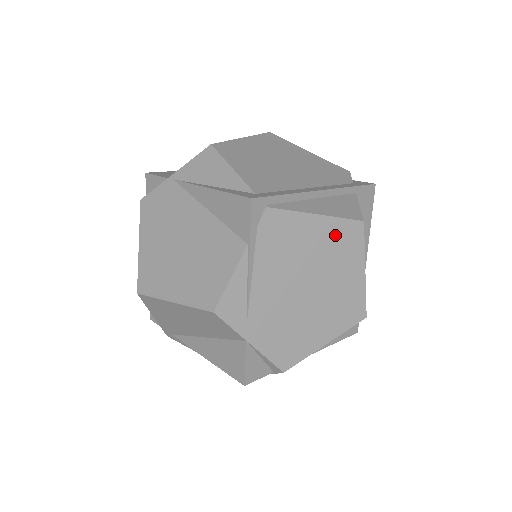
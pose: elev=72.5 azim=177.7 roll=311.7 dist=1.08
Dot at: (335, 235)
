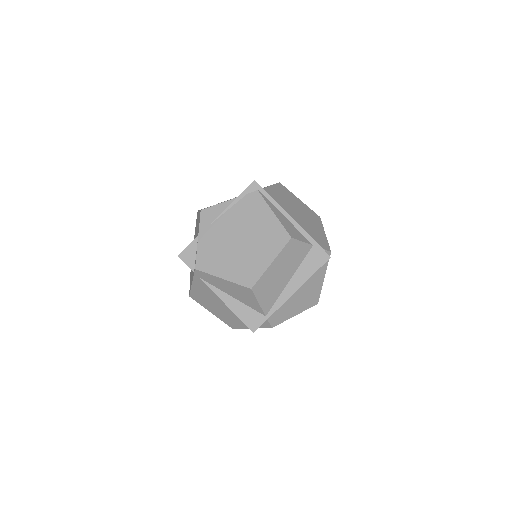
Dot at: (273, 230)
